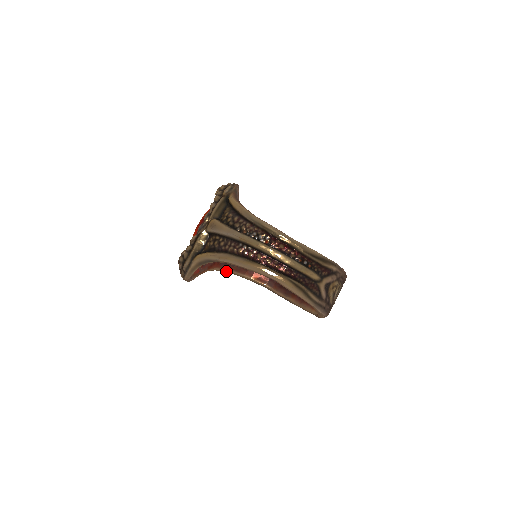
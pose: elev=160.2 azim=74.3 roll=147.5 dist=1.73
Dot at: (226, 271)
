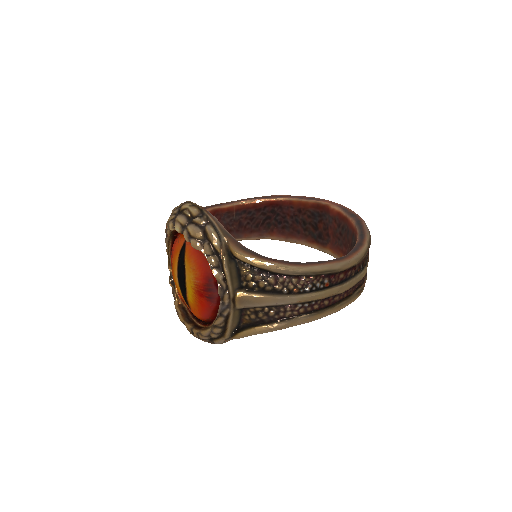
Dot at: occluded
